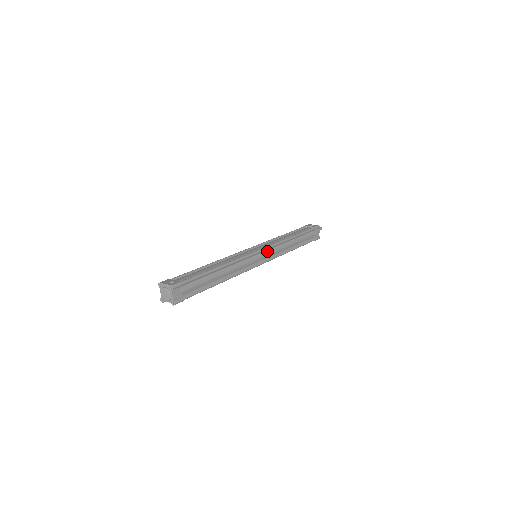
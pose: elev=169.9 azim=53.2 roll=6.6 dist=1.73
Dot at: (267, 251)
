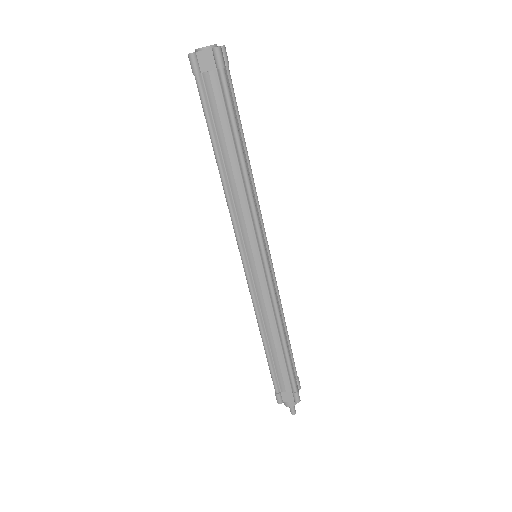
Dot at: (270, 266)
